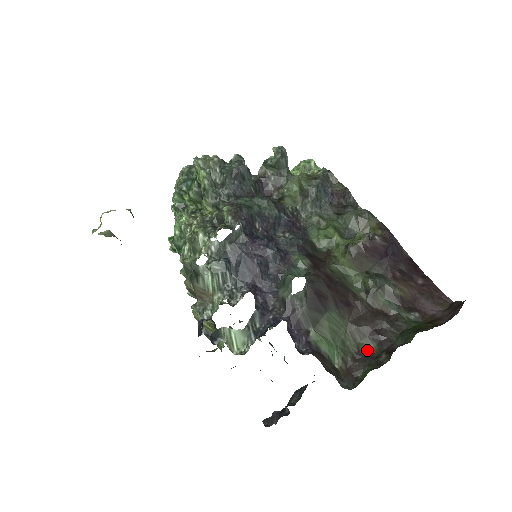
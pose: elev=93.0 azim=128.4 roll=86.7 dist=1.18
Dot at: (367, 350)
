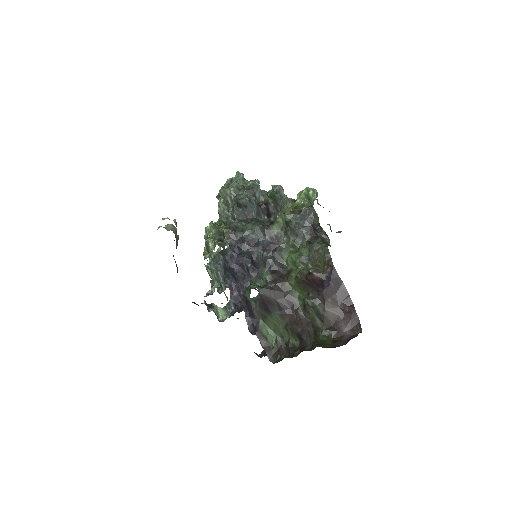
Dot at: (294, 343)
